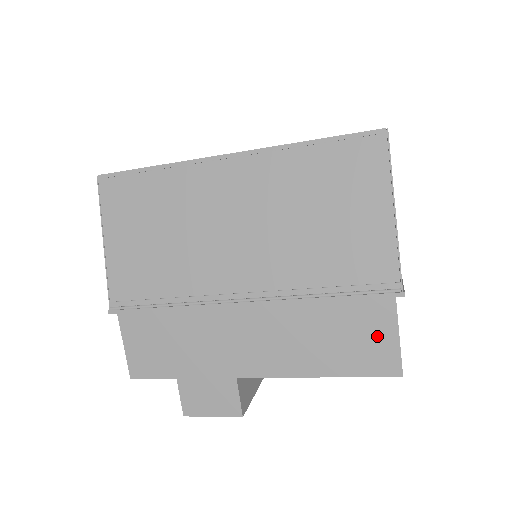
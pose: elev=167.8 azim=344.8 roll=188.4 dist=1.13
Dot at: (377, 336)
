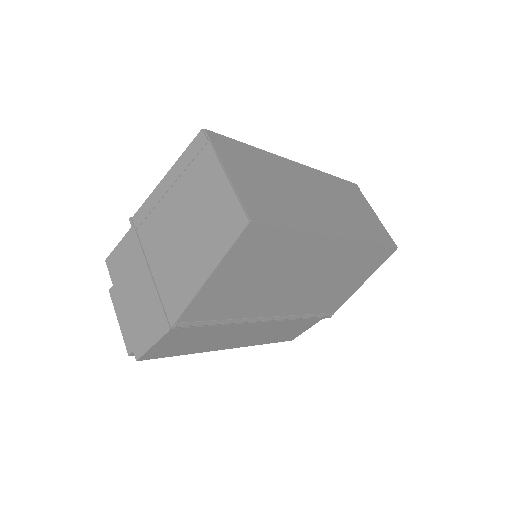
Dot at: (302, 329)
